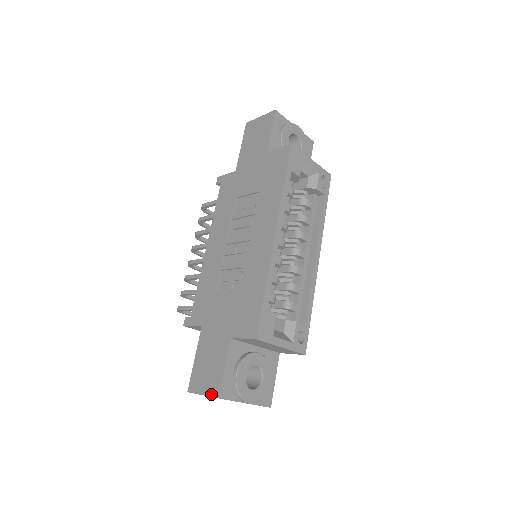
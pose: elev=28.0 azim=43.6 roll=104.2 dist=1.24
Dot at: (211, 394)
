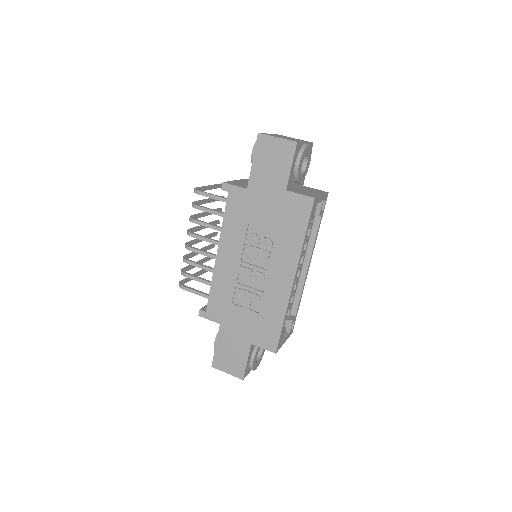
Dot at: (236, 376)
